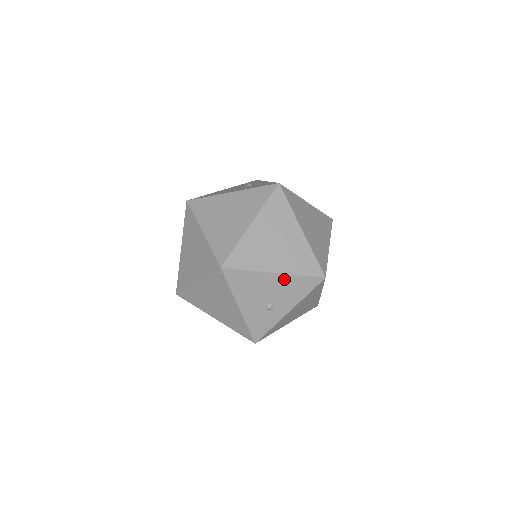
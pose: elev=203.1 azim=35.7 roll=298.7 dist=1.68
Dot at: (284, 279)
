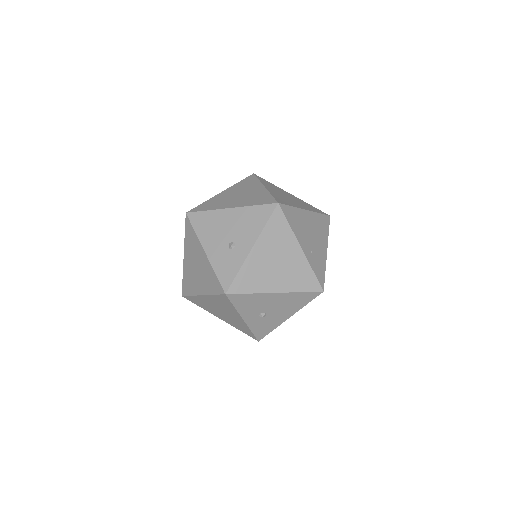
Dot at: (240, 213)
